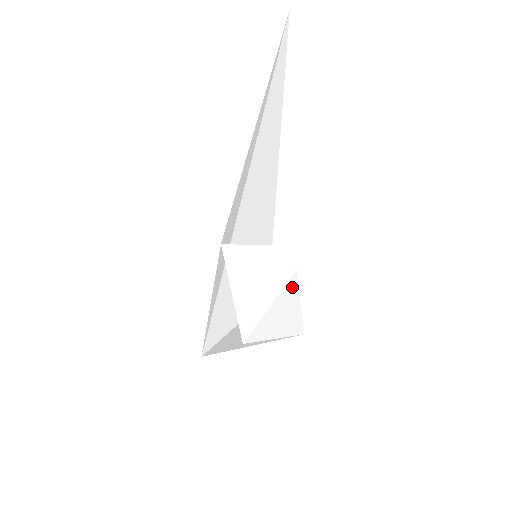
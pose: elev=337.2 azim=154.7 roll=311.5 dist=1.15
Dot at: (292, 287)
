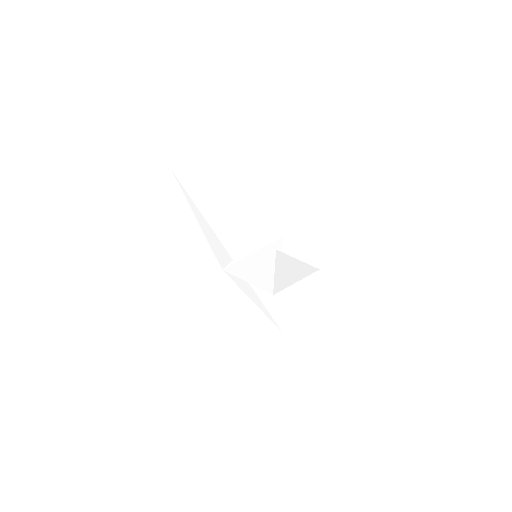
Dot at: occluded
